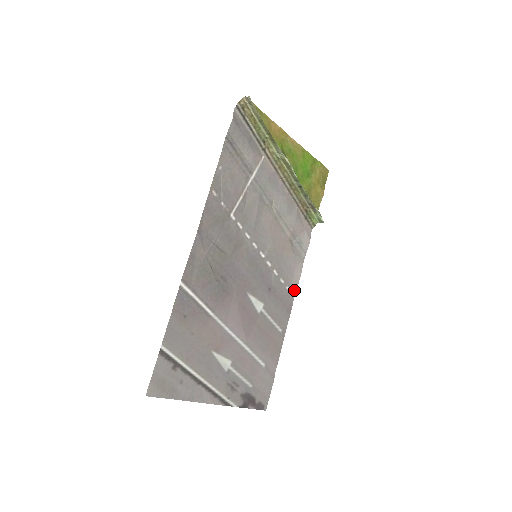
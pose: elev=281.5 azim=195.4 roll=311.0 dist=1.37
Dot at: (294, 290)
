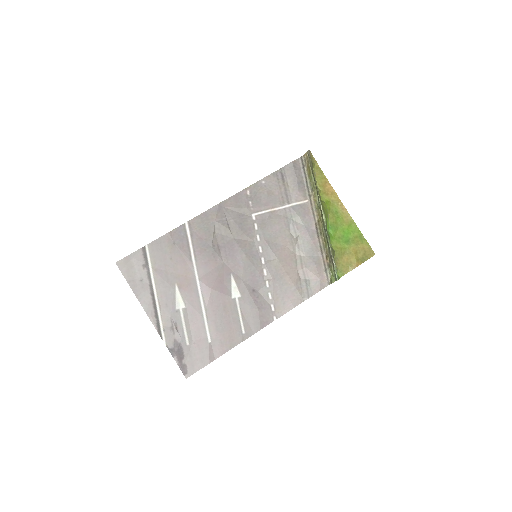
Dot at: (278, 314)
